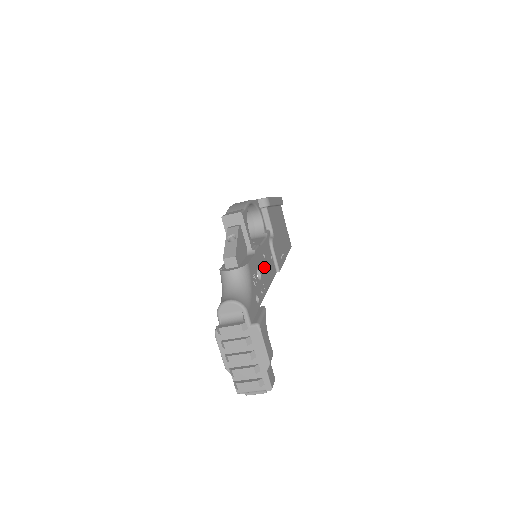
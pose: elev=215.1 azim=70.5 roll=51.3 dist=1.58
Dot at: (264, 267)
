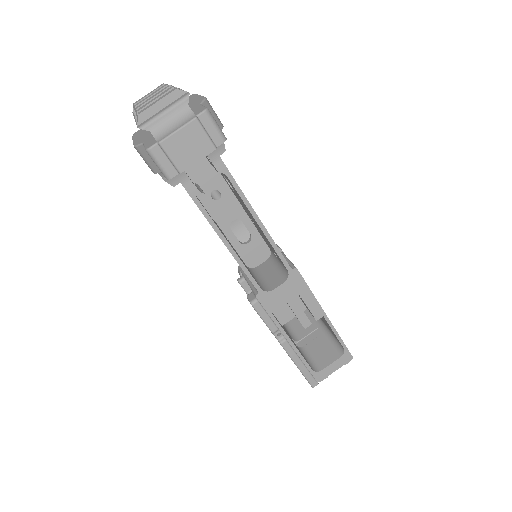
Dot at: occluded
